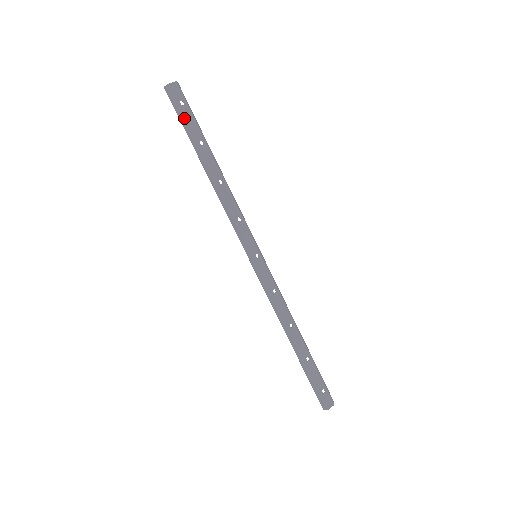
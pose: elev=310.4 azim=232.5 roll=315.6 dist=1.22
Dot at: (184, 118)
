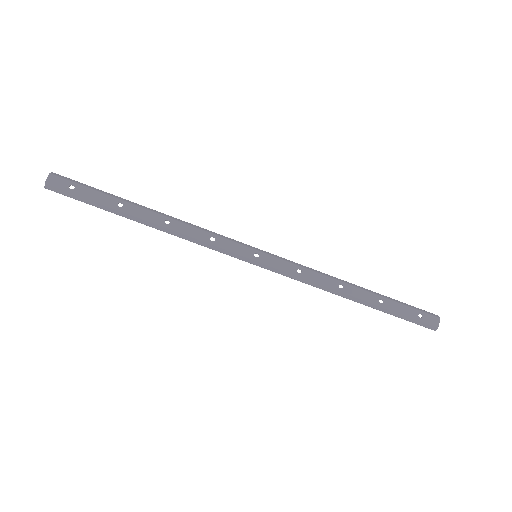
Dot at: (85, 198)
